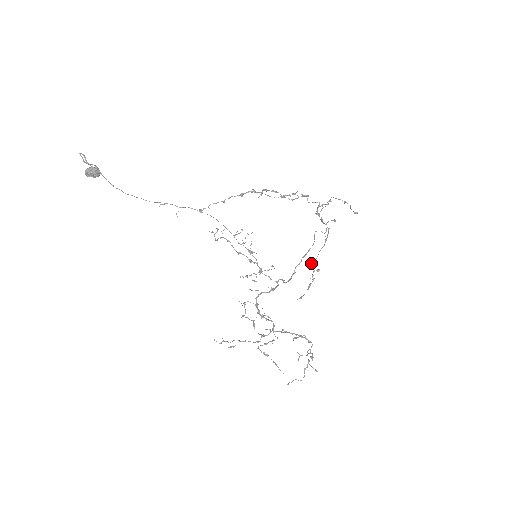
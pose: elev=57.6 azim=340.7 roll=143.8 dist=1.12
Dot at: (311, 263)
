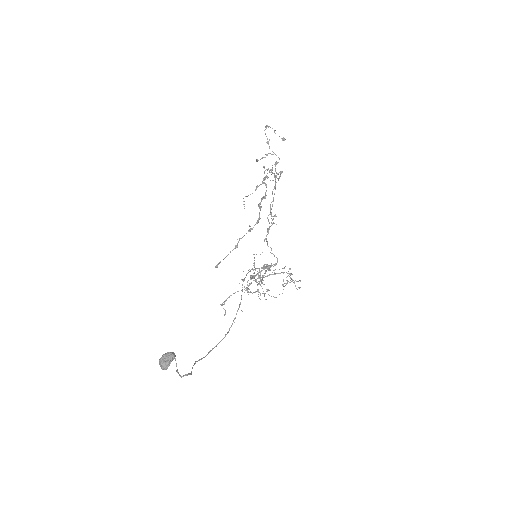
Dot at: (271, 215)
